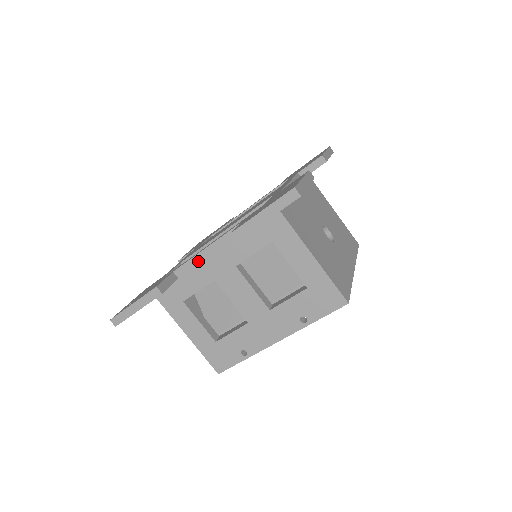
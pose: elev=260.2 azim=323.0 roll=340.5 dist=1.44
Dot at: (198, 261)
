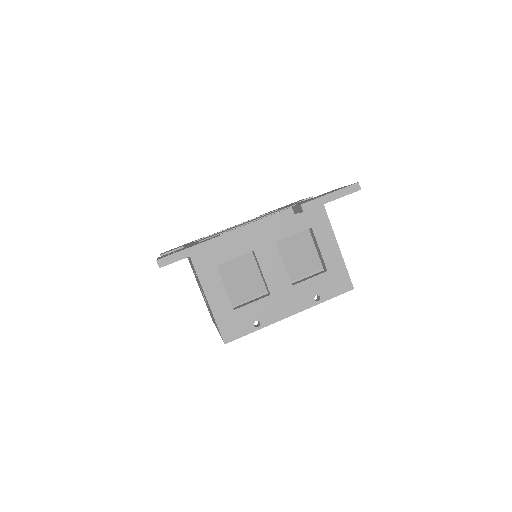
Dot at: (245, 231)
